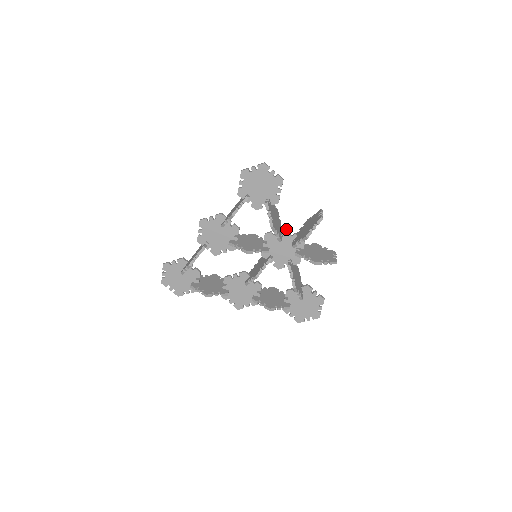
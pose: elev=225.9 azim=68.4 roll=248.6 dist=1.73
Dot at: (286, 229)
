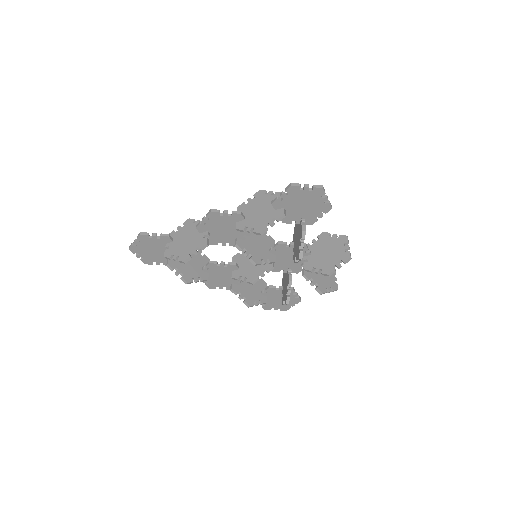
Dot at: (304, 246)
